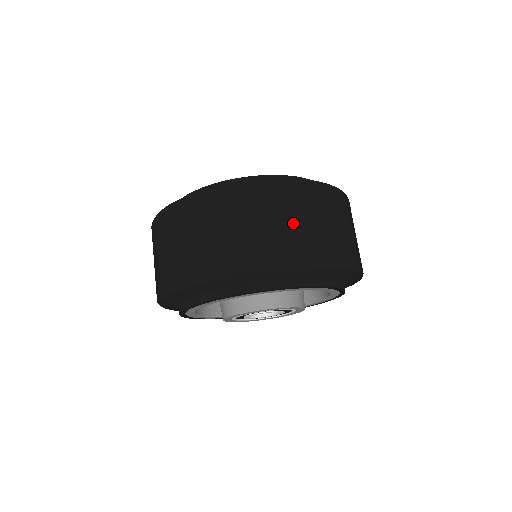
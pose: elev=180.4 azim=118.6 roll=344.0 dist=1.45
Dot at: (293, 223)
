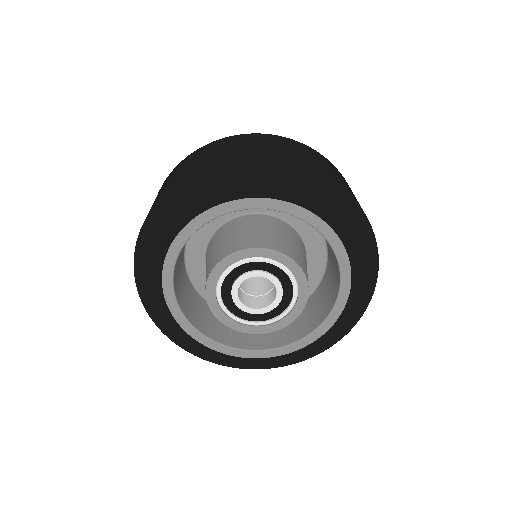
Dot at: (241, 146)
